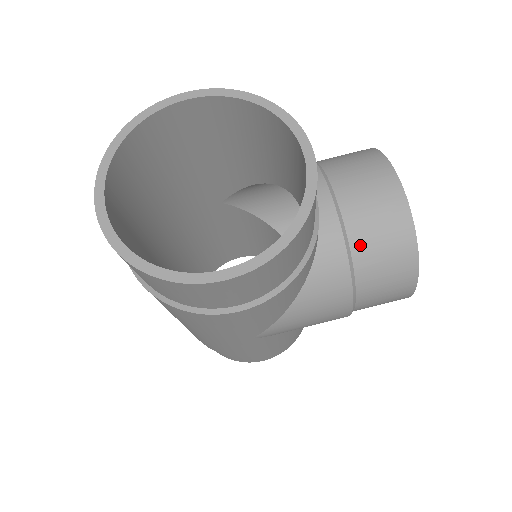
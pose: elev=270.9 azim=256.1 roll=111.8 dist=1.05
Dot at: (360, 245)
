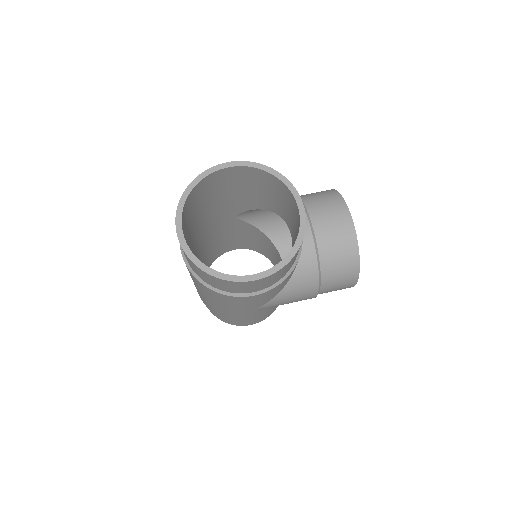
Dot at: (325, 256)
